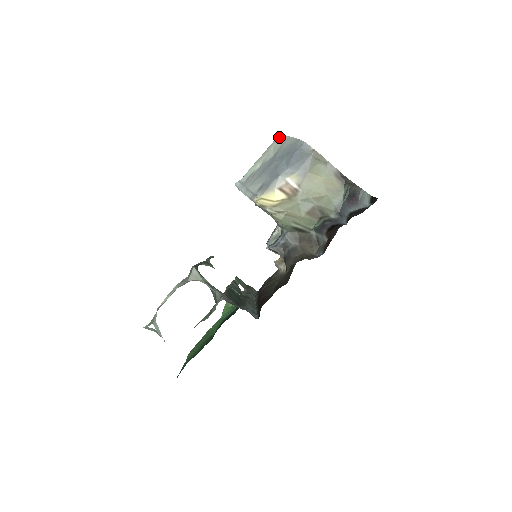
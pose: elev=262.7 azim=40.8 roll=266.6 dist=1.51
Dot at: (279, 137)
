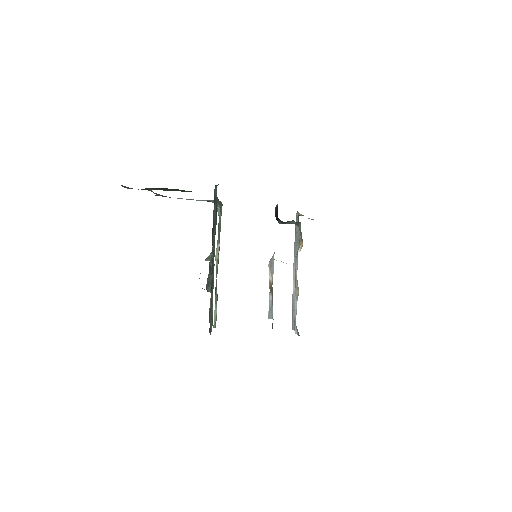
Dot at: occluded
